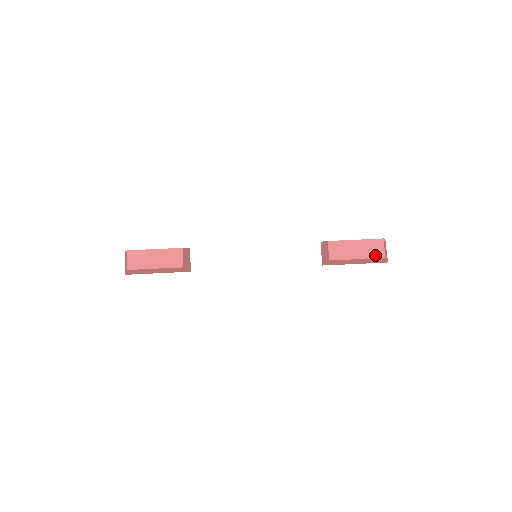
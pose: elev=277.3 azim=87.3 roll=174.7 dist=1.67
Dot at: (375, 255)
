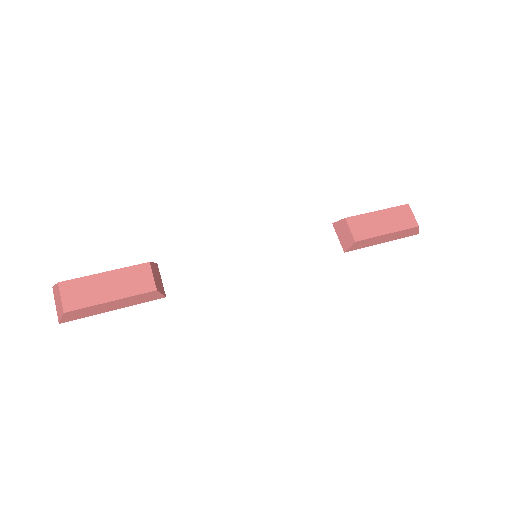
Dot at: (406, 225)
